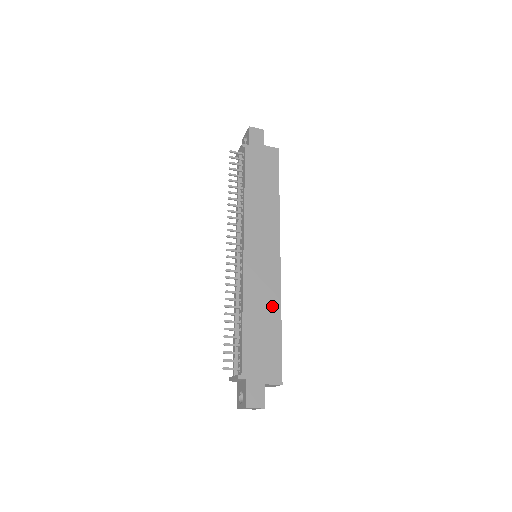
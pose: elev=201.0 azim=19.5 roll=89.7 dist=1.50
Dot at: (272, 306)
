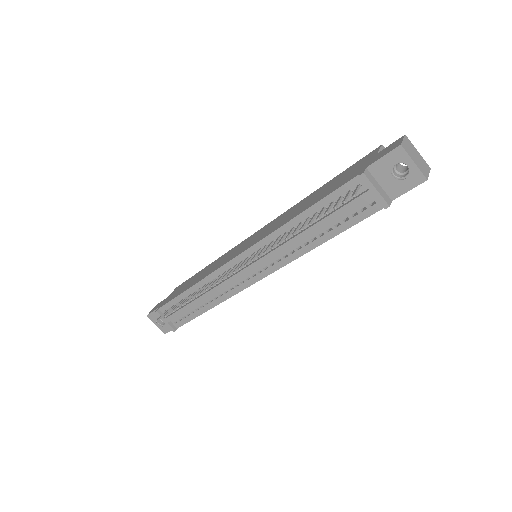
Dot at: (299, 205)
